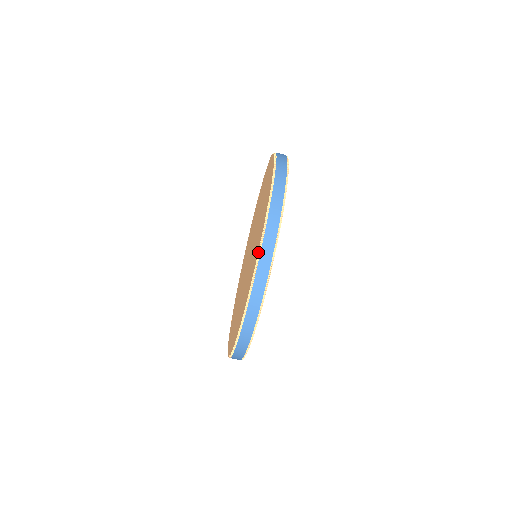
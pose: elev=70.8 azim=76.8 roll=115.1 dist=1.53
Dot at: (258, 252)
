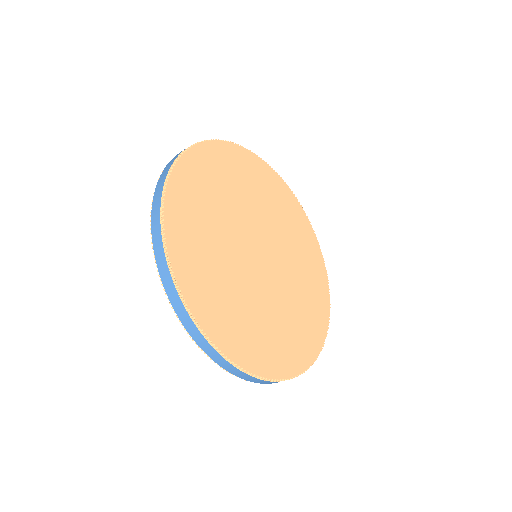
Dot at: occluded
